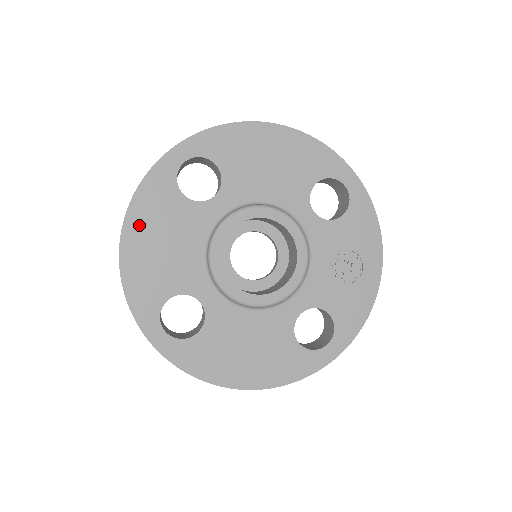
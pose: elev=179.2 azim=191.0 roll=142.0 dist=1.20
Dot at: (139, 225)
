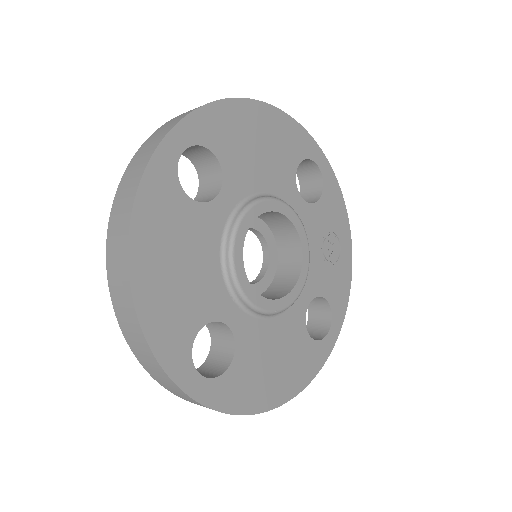
Dot at: (148, 246)
